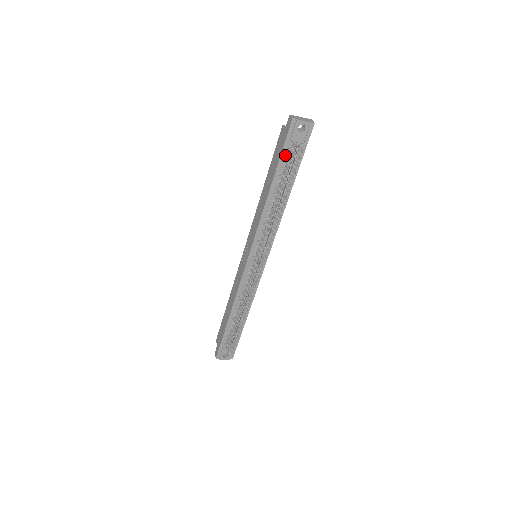
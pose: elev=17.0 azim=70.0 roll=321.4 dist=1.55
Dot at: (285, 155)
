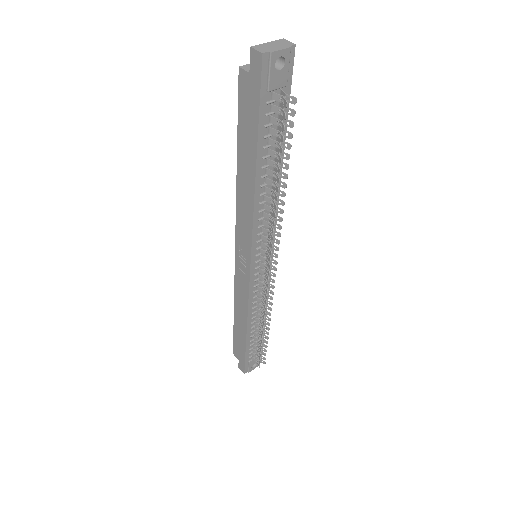
Dot at: (264, 116)
